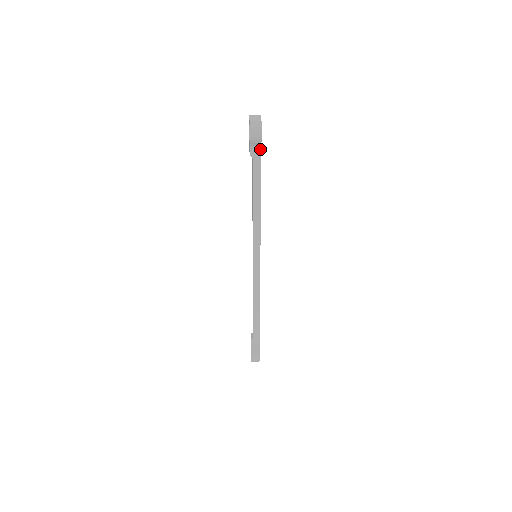
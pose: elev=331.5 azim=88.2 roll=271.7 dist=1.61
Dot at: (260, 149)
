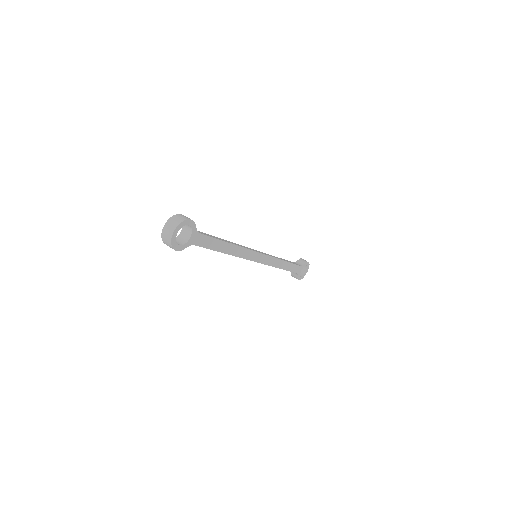
Dot at: (192, 244)
